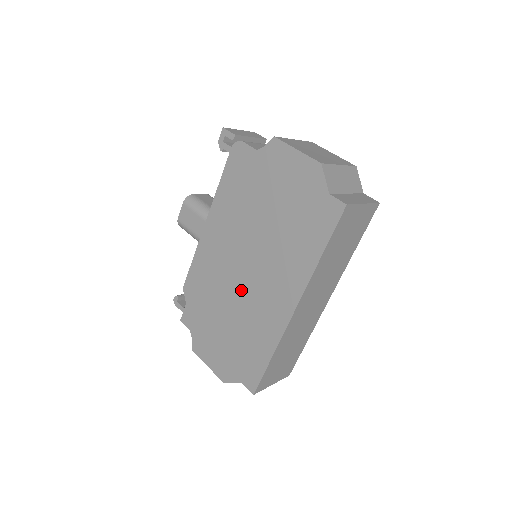
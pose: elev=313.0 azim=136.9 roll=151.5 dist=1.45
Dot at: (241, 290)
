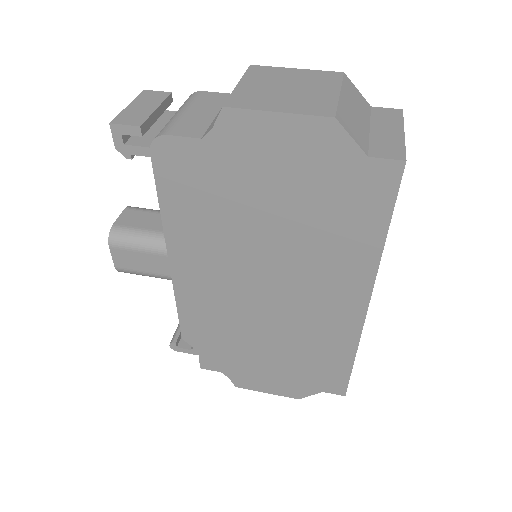
Dot at: (273, 314)
